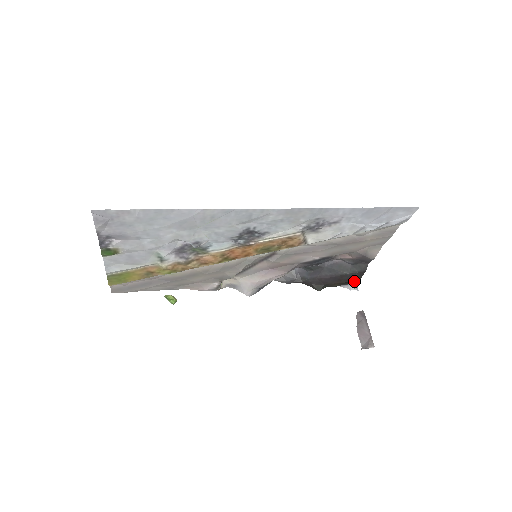
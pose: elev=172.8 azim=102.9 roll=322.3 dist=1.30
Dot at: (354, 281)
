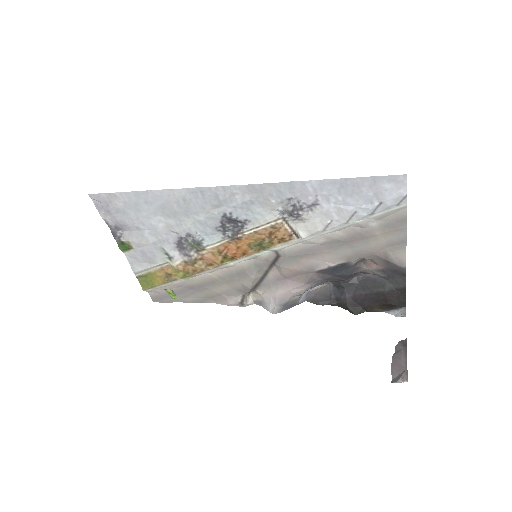
Dot at: (397, 303)
